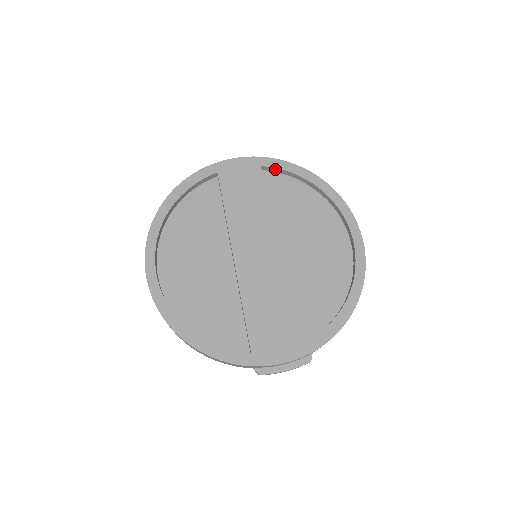
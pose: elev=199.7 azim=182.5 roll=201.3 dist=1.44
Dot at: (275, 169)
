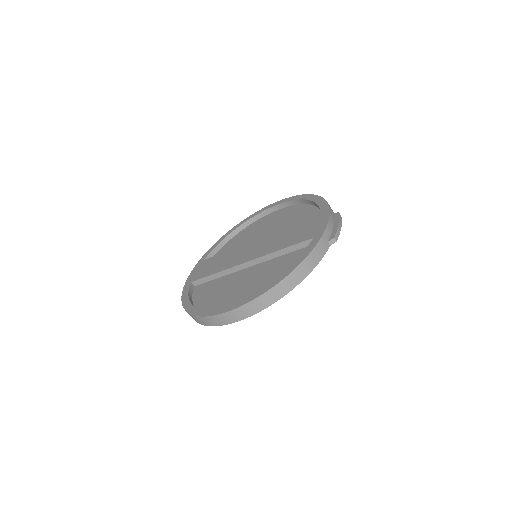
Dot at: (211, 254)
